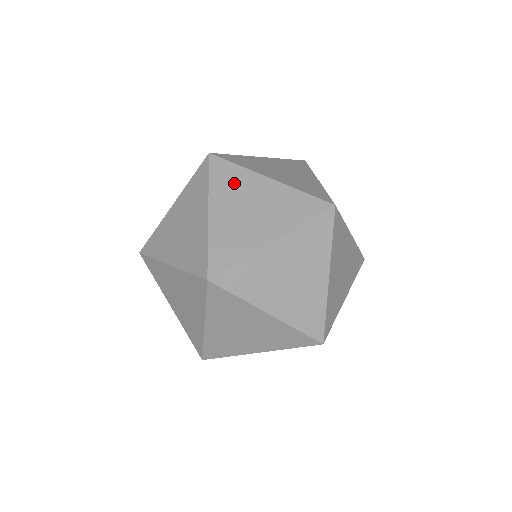
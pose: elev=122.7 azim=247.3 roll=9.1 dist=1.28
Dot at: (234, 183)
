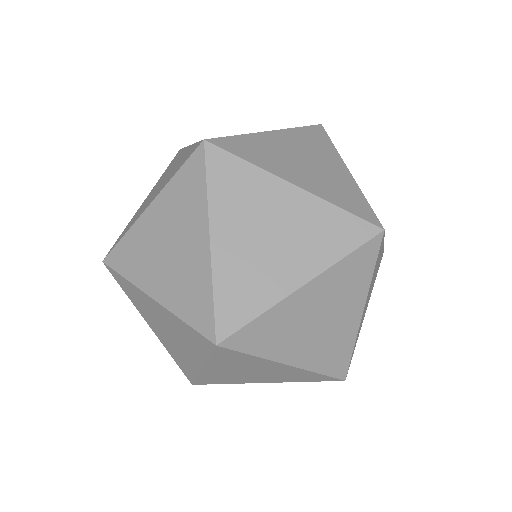
Dot at: (244, 192)
